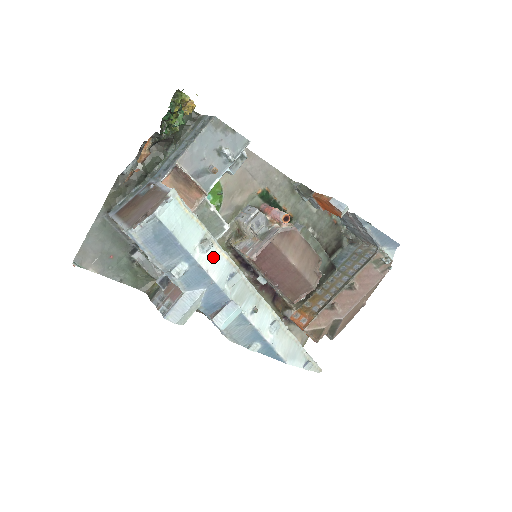
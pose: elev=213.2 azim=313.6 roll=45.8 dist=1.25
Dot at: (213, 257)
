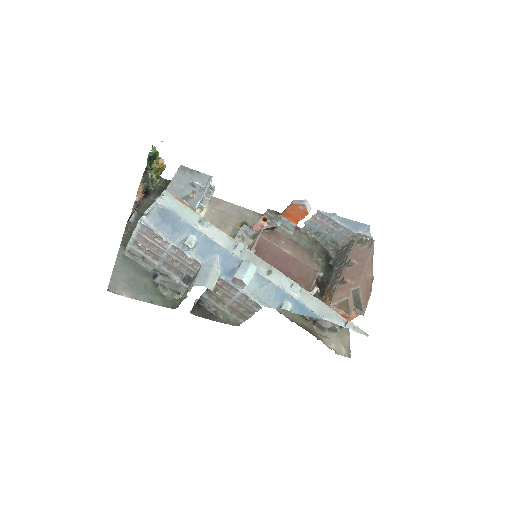
Dot at: (214, 233)
